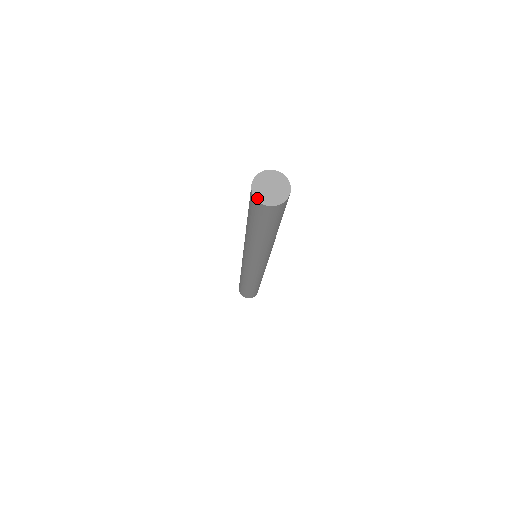
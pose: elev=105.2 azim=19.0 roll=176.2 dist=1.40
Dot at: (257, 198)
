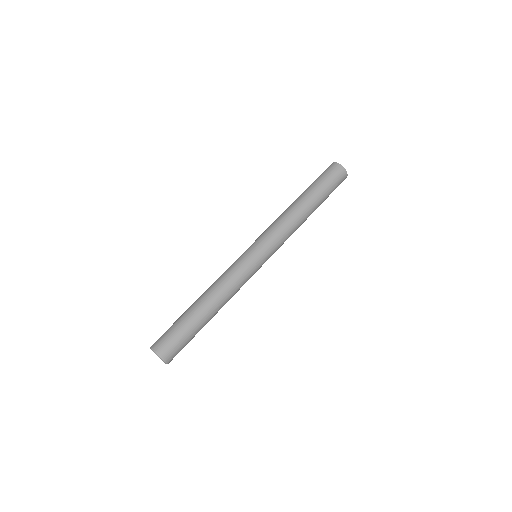
Dot at: (338, 164)
